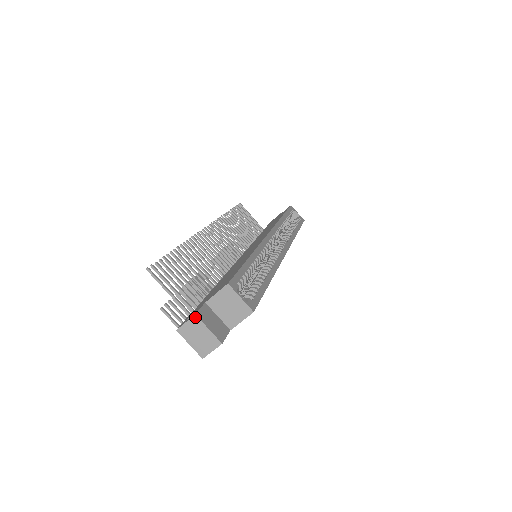
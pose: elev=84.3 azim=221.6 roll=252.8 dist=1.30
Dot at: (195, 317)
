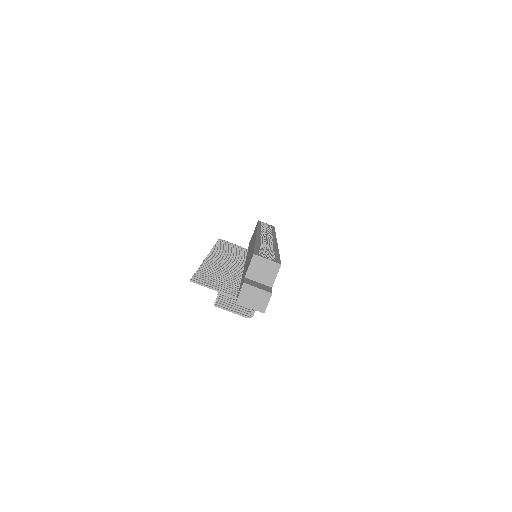
Dot at: (244, 285)
